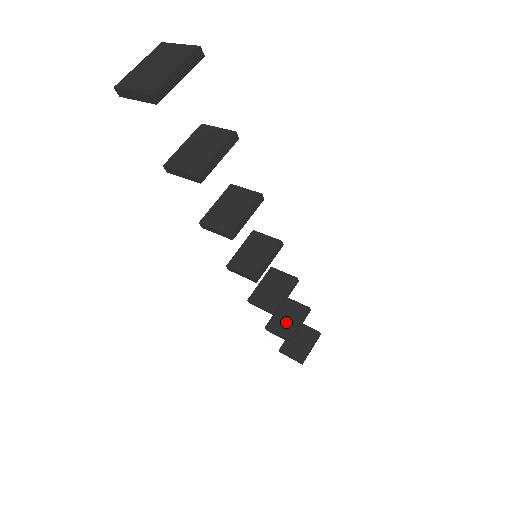
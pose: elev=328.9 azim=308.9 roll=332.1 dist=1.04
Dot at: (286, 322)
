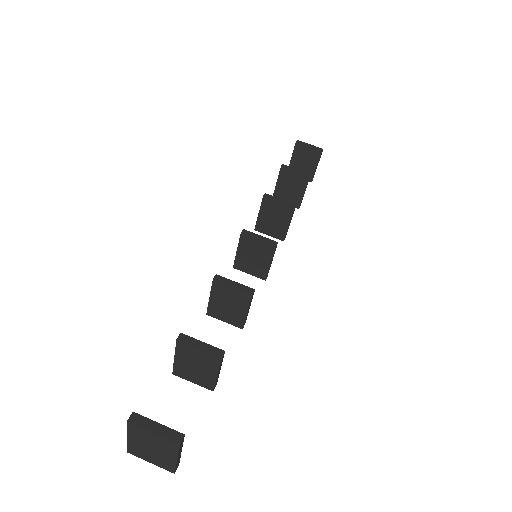
Dot at: (291, 193)
